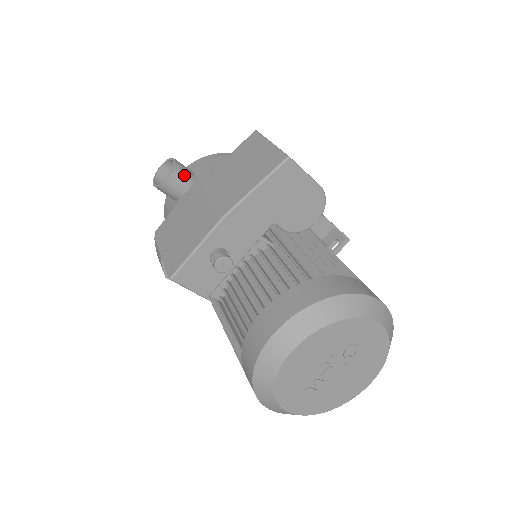
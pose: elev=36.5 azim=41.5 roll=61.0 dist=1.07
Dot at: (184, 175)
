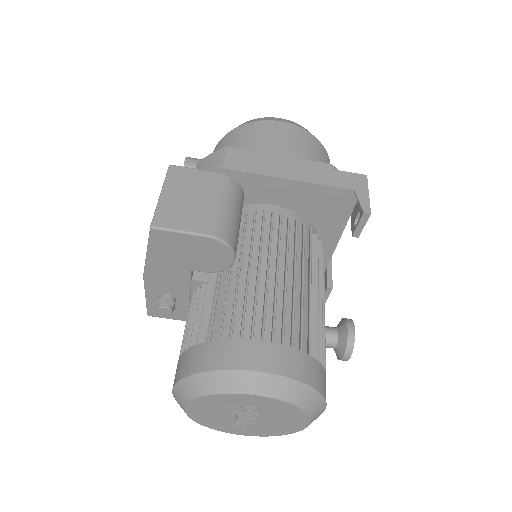
Dot at: occluded
